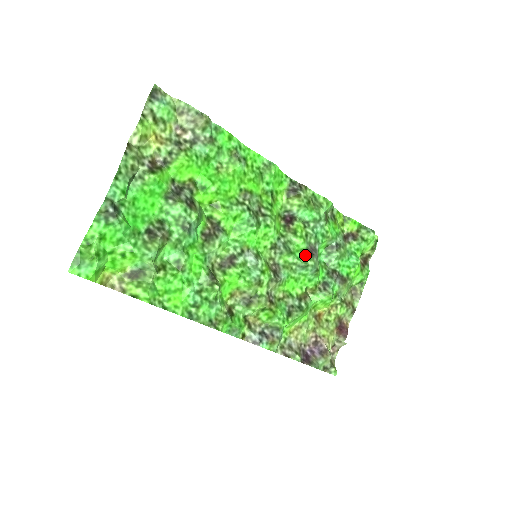
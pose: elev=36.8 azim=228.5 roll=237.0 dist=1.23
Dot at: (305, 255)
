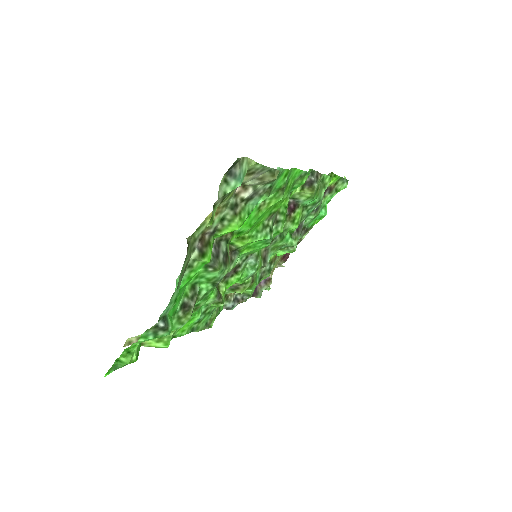
Dot at: (292, 234)
